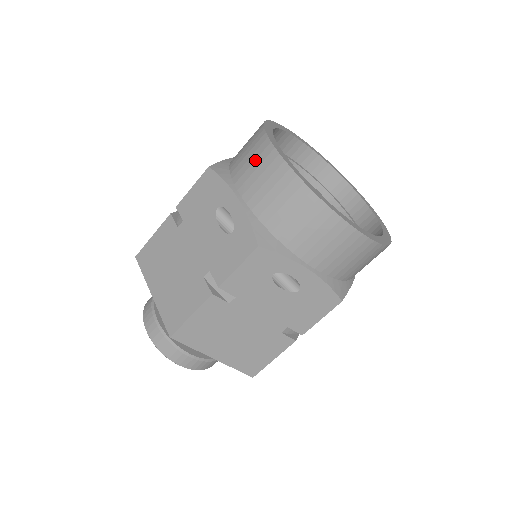
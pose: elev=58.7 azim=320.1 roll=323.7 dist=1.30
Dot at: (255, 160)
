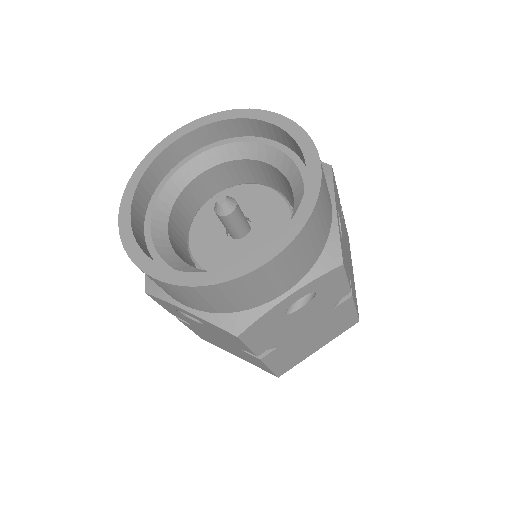
Dot at: occluded
